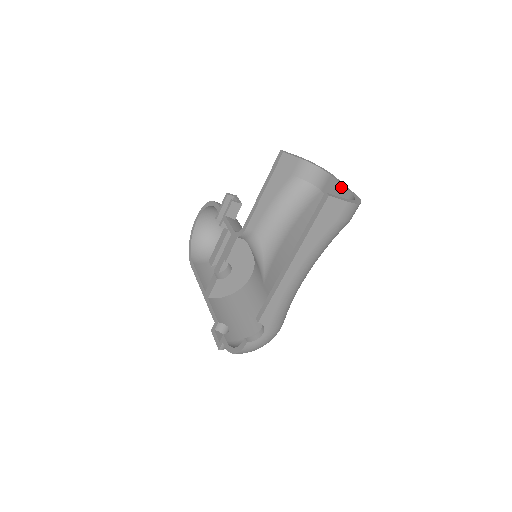
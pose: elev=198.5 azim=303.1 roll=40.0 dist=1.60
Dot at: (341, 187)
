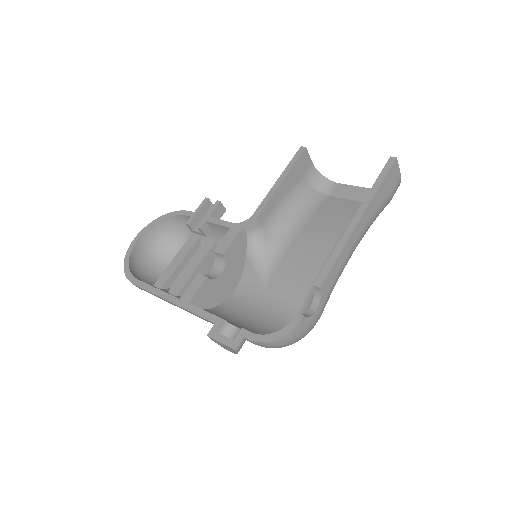
Dot at: (359, 188)
